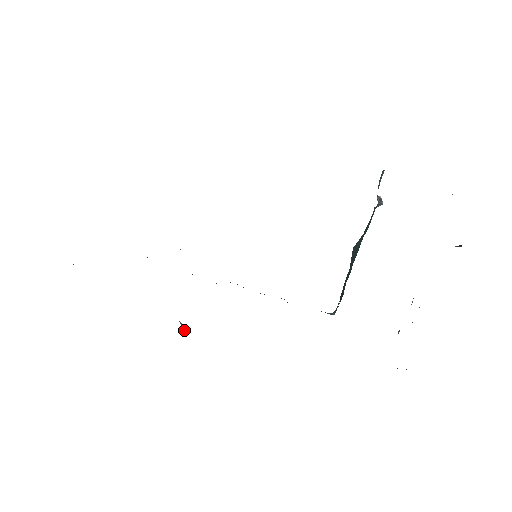
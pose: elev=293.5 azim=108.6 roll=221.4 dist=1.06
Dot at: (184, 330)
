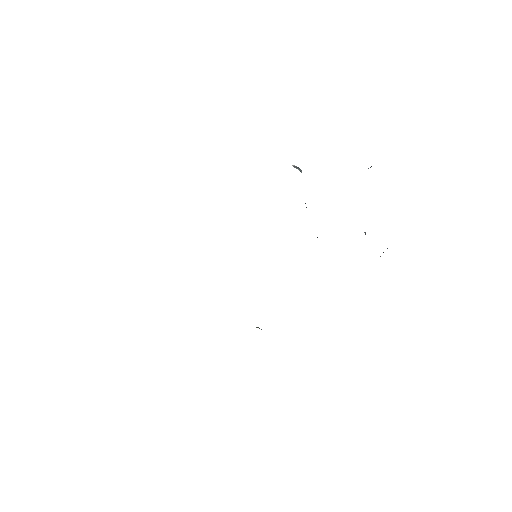
Dot at: (261, 329)
